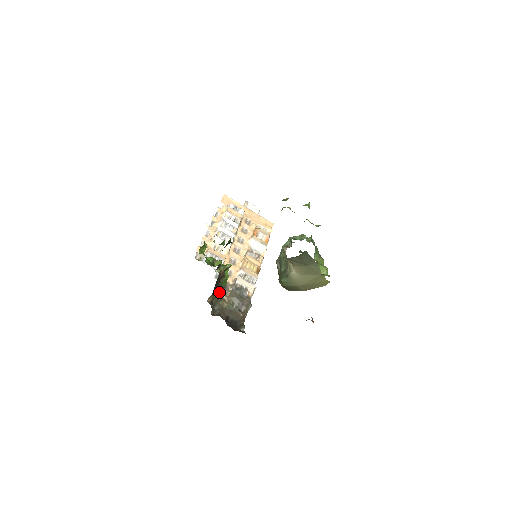
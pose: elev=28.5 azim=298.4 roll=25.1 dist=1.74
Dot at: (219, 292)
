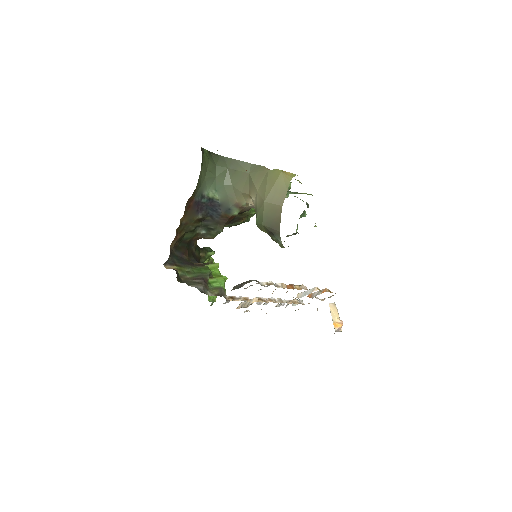
Dot at: (198, 277)
